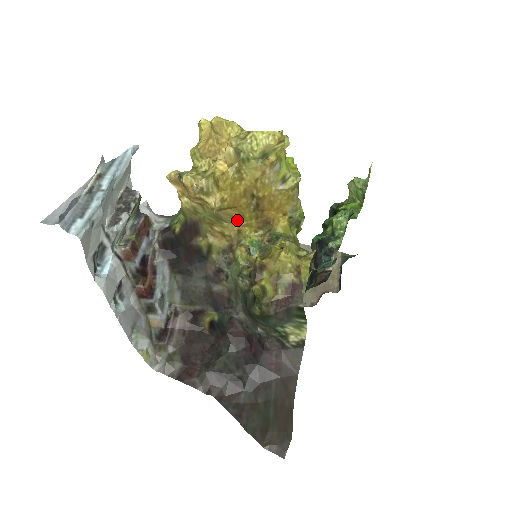
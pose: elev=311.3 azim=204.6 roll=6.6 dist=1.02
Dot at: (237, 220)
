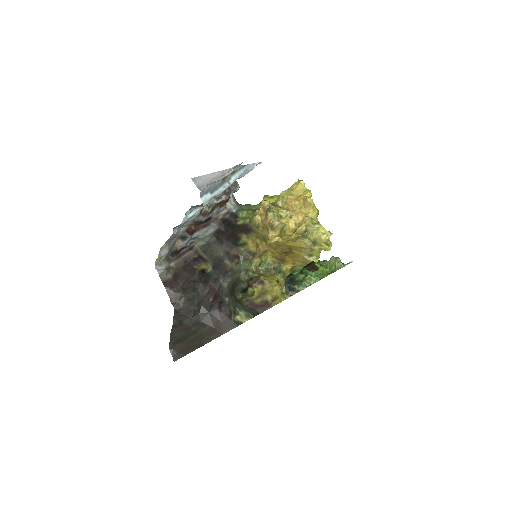
Dot at: (271, 247)
